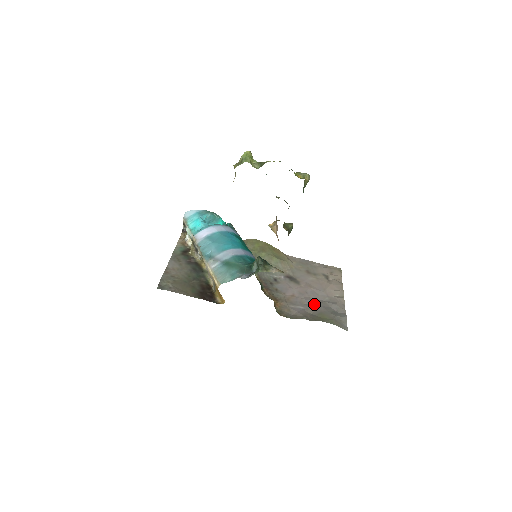
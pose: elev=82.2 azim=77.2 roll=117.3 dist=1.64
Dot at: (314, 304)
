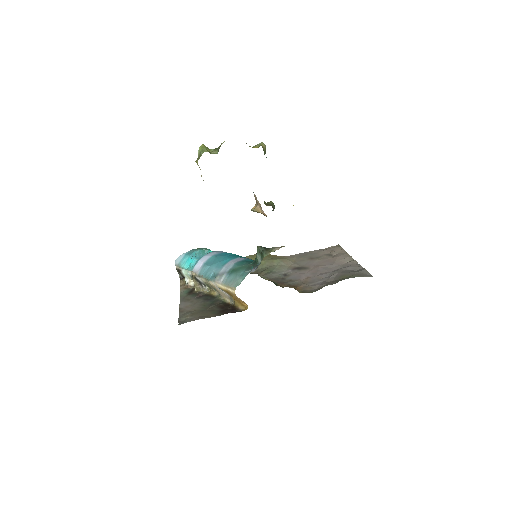
Dot at: (331, 274)
